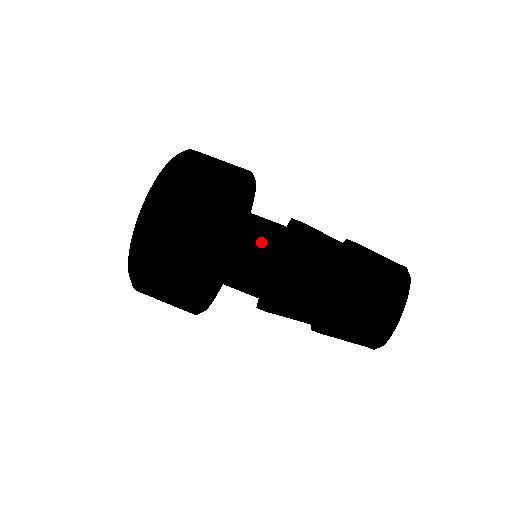
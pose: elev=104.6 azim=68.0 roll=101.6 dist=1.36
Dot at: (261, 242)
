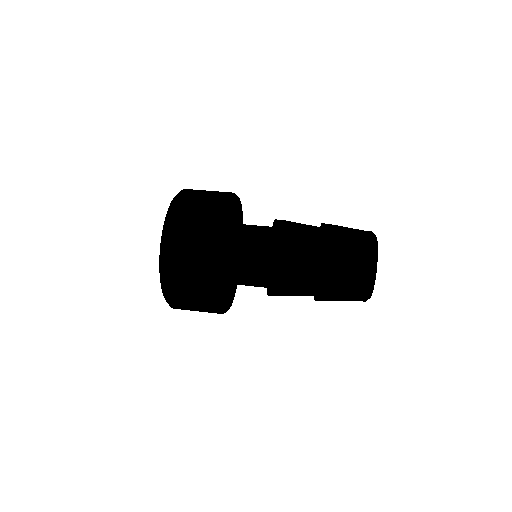
Dot at: occluded
